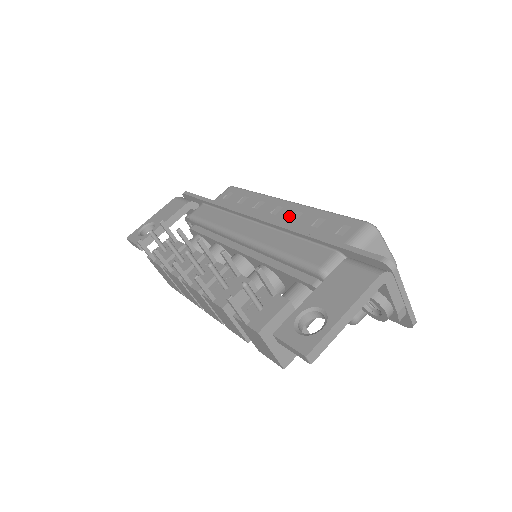
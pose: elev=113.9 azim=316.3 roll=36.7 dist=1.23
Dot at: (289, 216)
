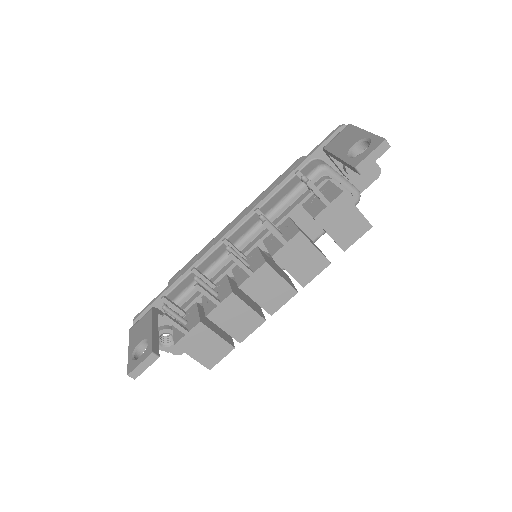
Dot at: occluded
